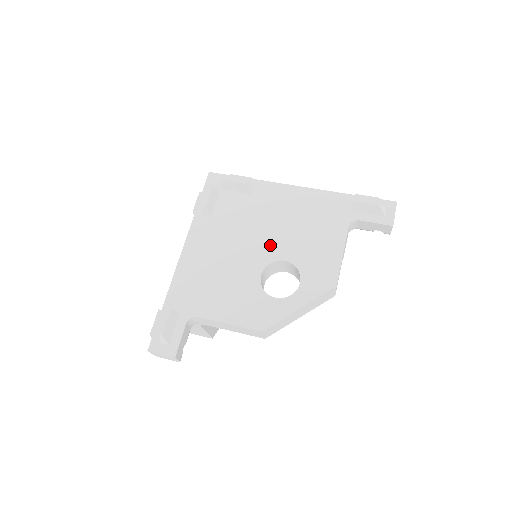
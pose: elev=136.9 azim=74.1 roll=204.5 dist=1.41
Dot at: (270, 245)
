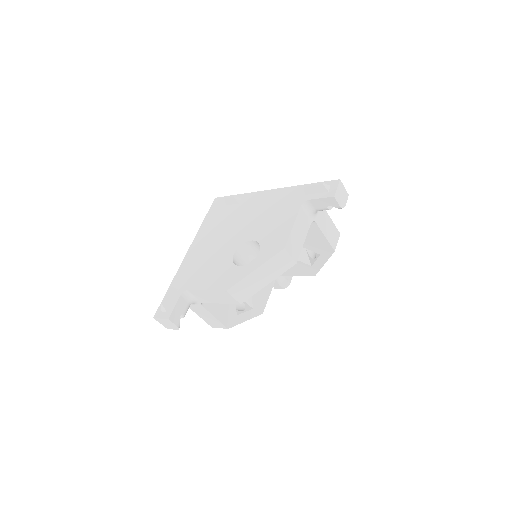
Dot at: (244, 233)
